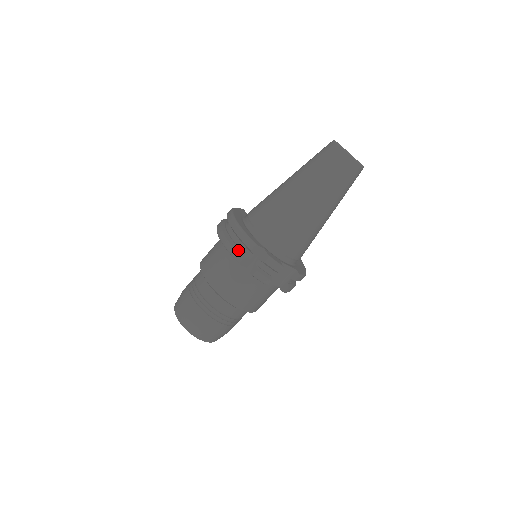
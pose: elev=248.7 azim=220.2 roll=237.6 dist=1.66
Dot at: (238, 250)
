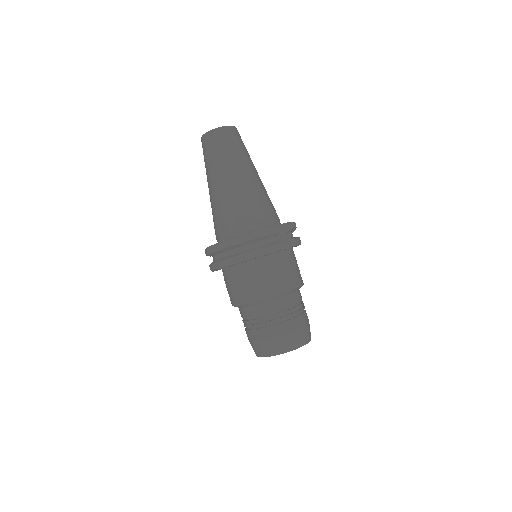
Dot at: (272, 244)
